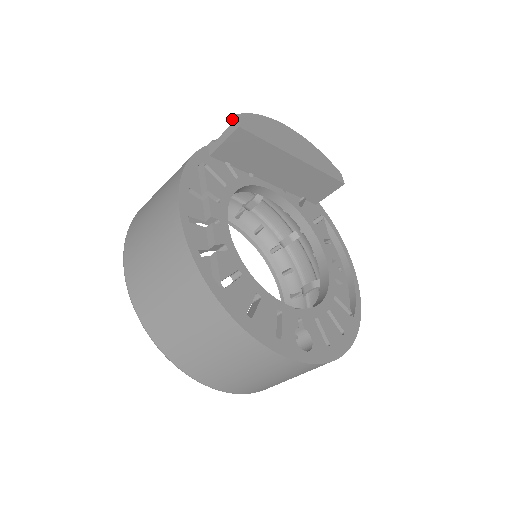
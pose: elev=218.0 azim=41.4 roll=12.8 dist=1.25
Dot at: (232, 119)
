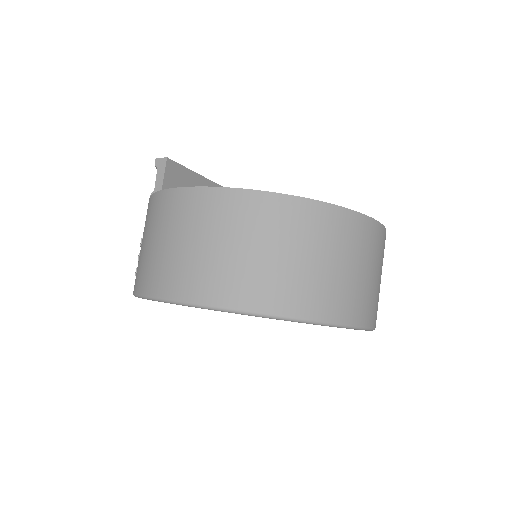
Dot at: (155, 164)
